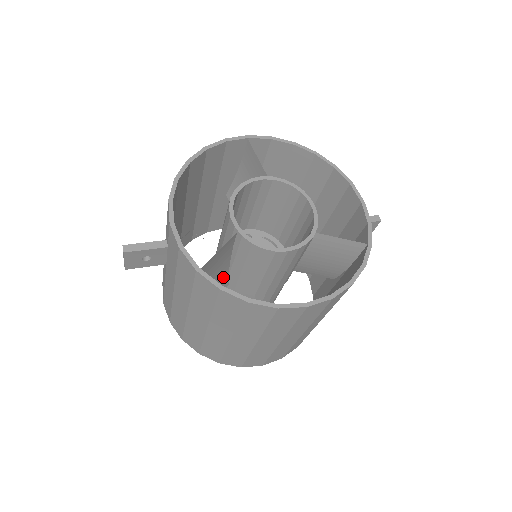
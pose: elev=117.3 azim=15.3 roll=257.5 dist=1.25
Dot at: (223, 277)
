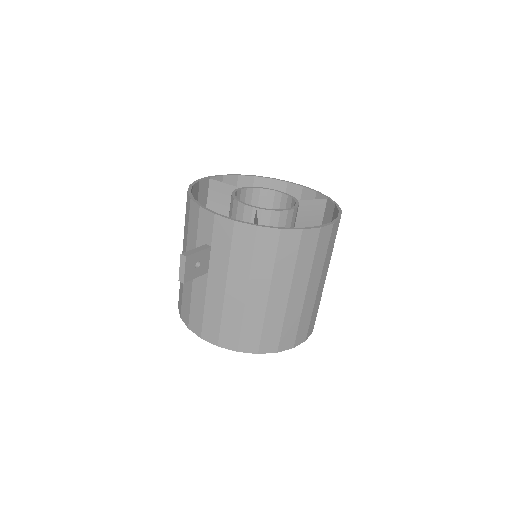
Dot at: occluded
